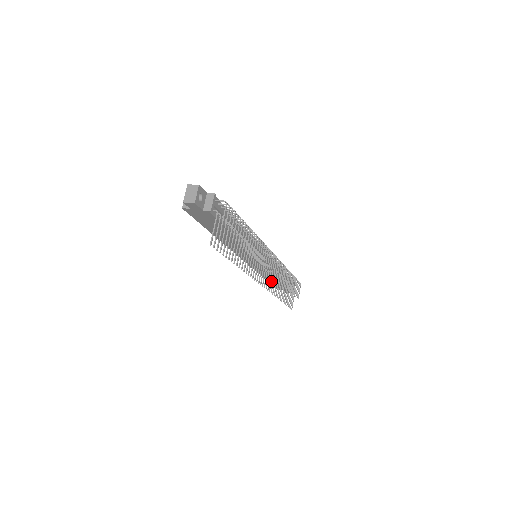
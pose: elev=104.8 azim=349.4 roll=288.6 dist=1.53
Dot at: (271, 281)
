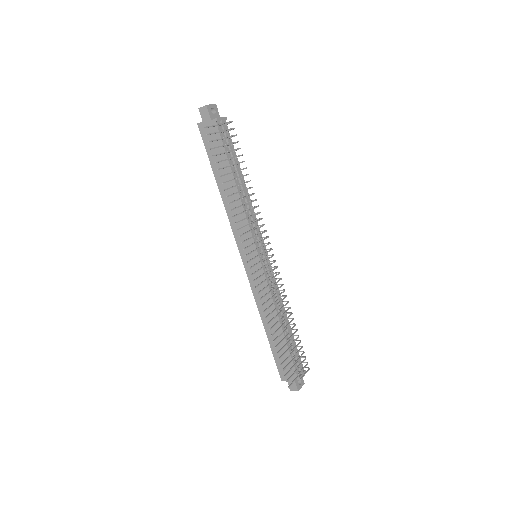
Dot at: (264, 288)
